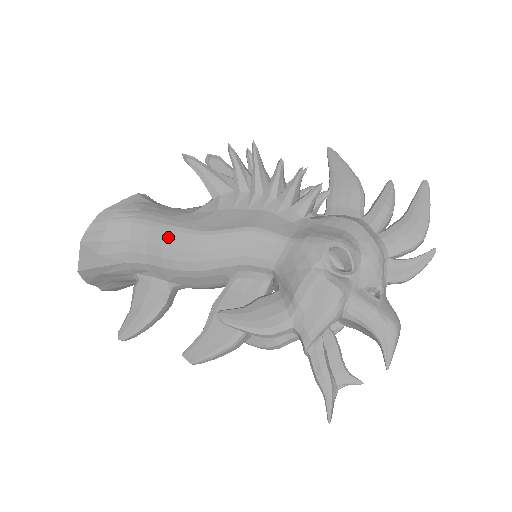
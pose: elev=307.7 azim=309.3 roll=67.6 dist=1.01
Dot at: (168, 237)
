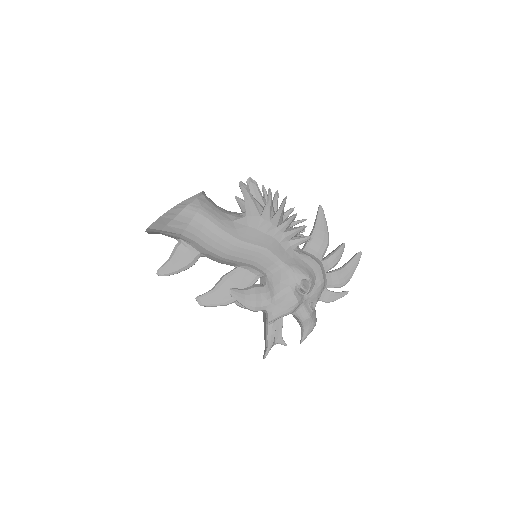
Dot at: (215, 234)
